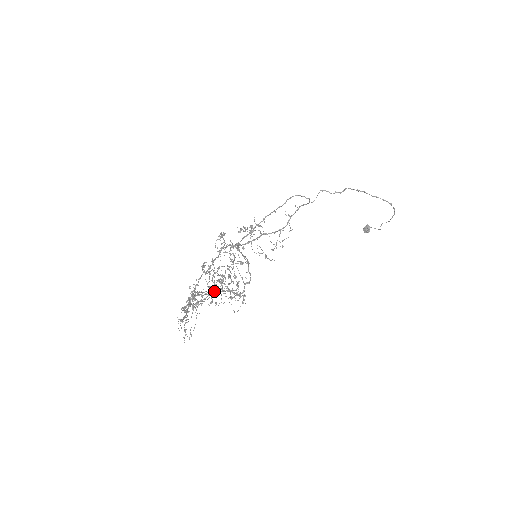
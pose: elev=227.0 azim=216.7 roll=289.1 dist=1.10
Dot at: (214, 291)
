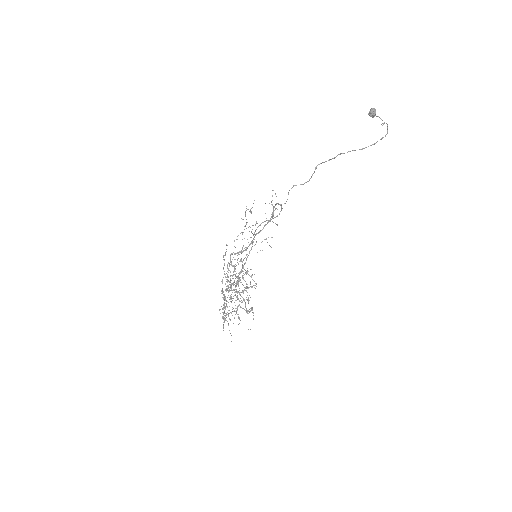
Dot at: occluded
